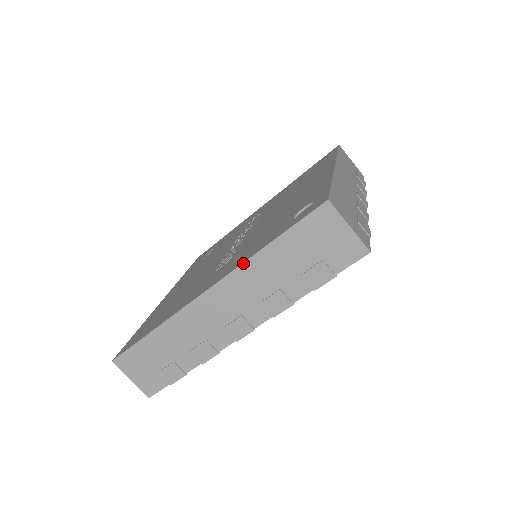
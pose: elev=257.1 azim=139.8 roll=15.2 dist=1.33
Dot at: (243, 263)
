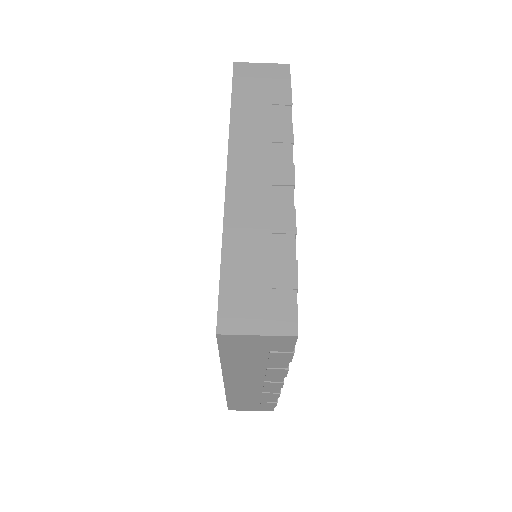
Dot at: (222, 370)
